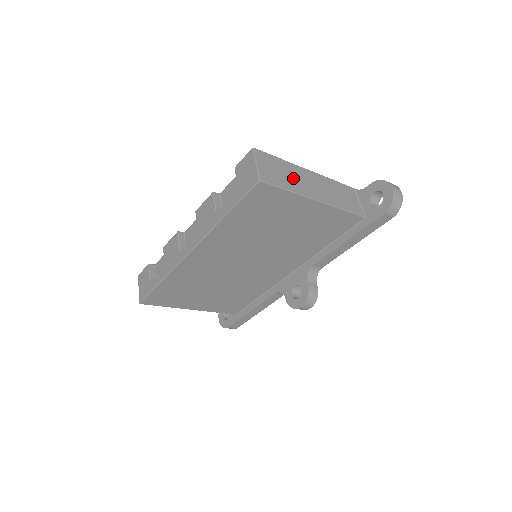
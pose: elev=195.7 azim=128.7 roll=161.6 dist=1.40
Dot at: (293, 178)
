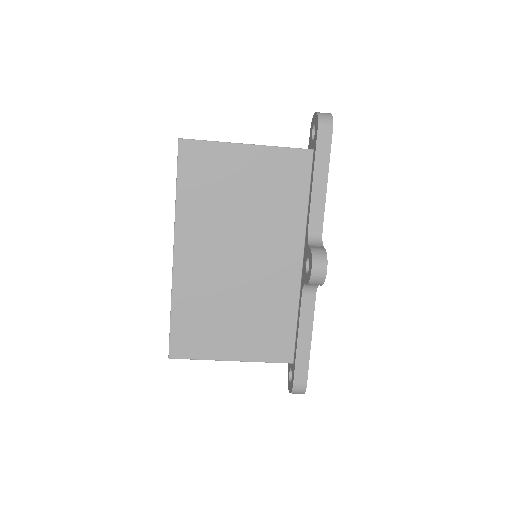
Dot at: occluded
